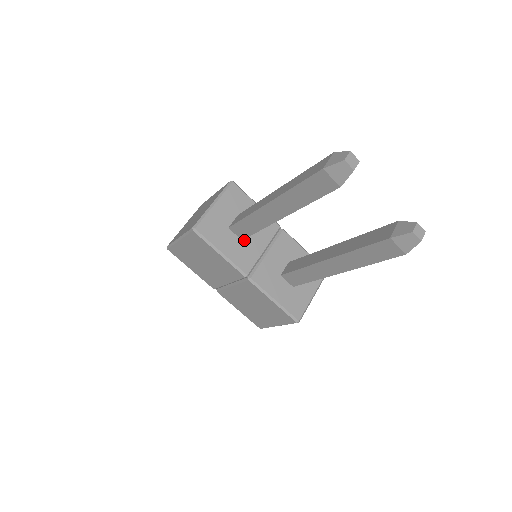
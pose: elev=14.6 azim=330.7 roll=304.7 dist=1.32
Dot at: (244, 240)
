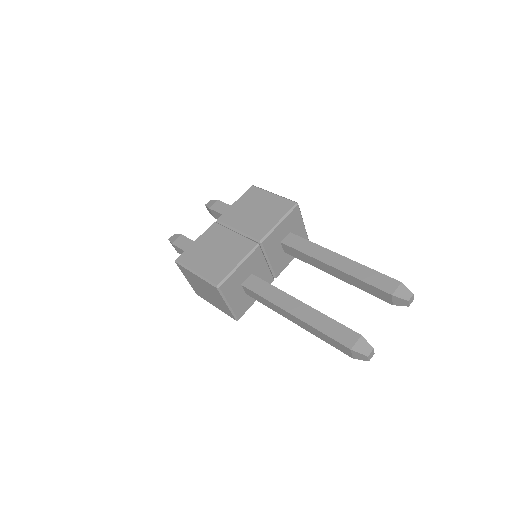
Dot at: occluded
